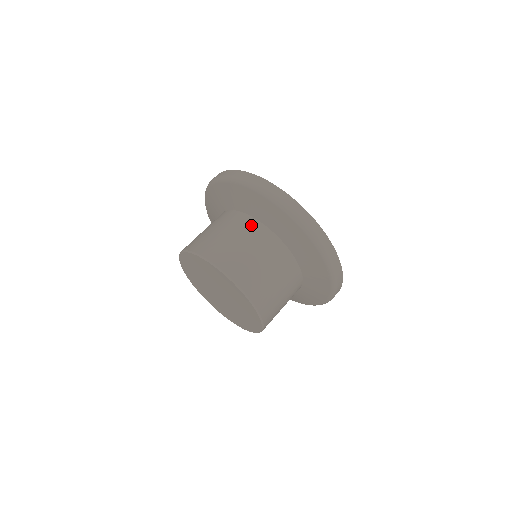
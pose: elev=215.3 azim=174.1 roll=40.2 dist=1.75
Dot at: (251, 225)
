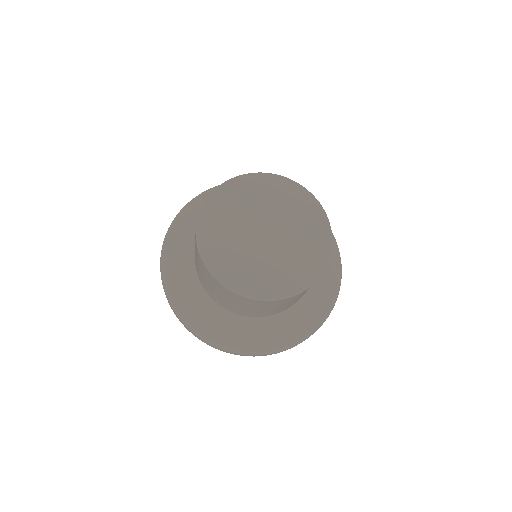
Dot at: occluded
